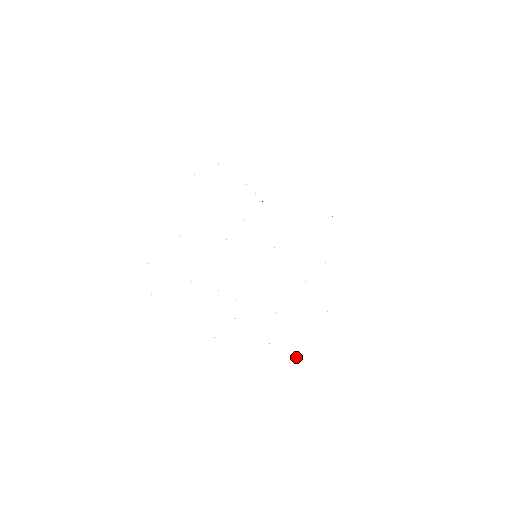
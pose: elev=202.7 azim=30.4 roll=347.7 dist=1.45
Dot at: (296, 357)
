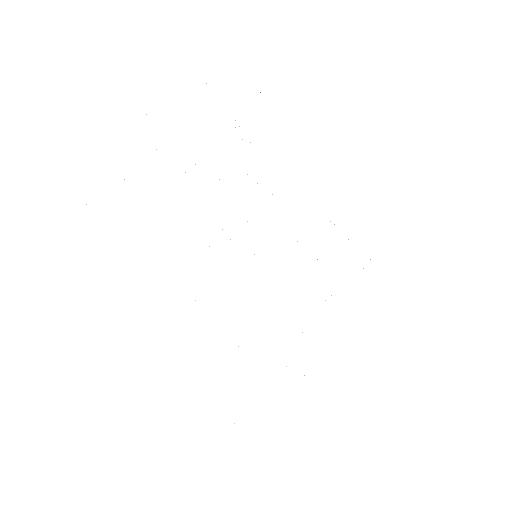
Dot at: occluded
